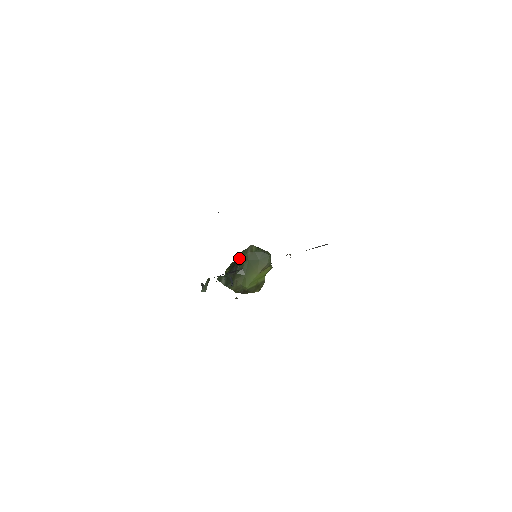
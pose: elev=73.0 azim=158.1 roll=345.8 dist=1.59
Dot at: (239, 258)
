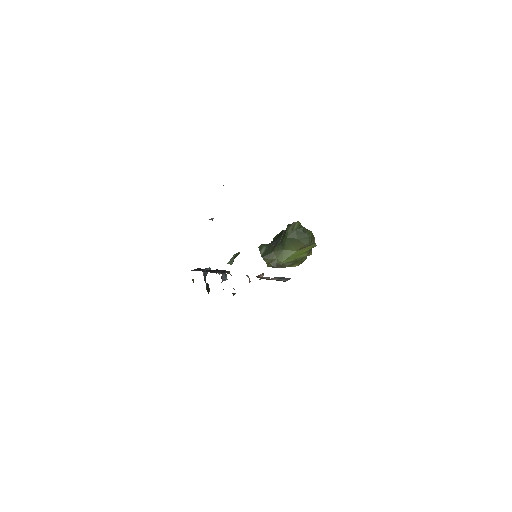
Dot at: occluded
